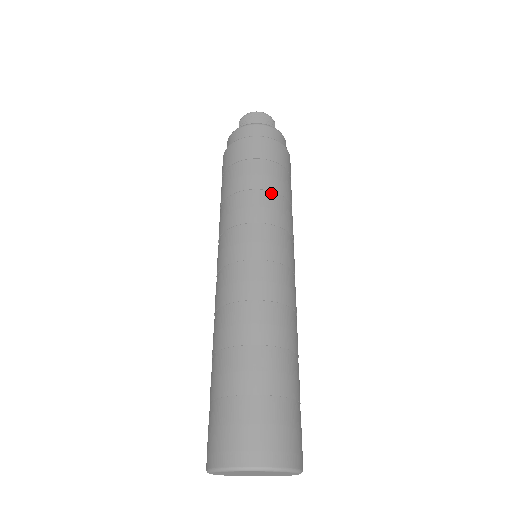
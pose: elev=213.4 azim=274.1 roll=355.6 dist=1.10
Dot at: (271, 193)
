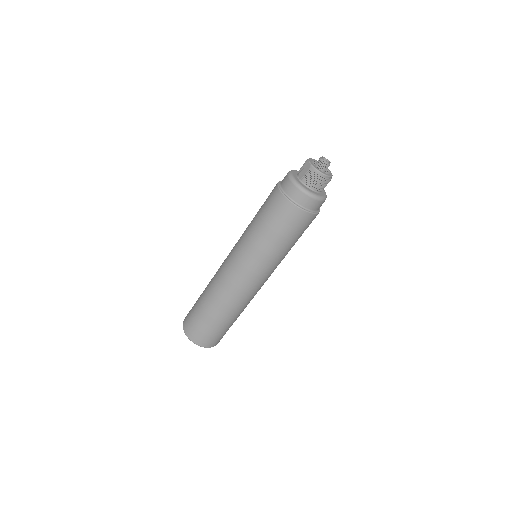
Dot at: (287, 249)
